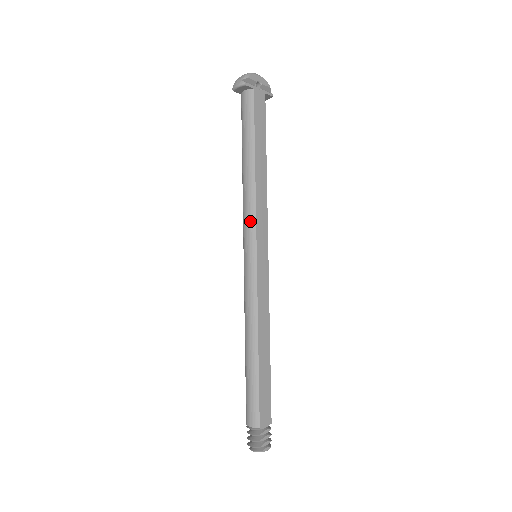
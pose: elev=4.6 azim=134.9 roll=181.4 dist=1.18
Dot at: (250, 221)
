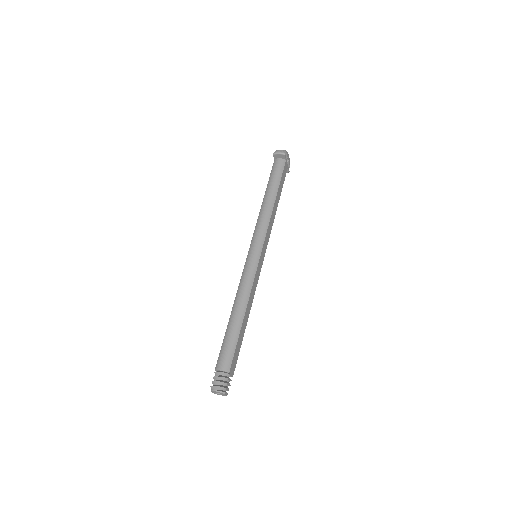
Dot at: (263, 231)
